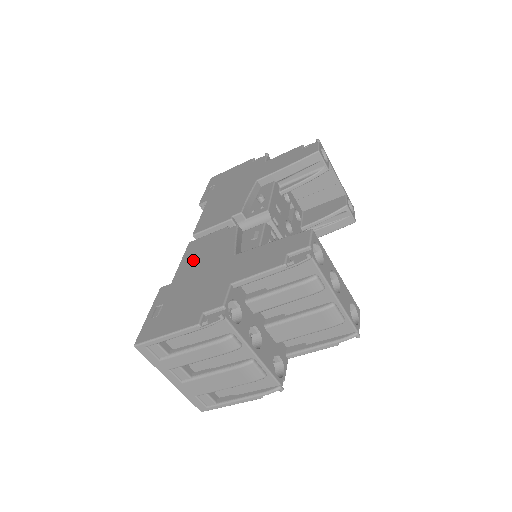
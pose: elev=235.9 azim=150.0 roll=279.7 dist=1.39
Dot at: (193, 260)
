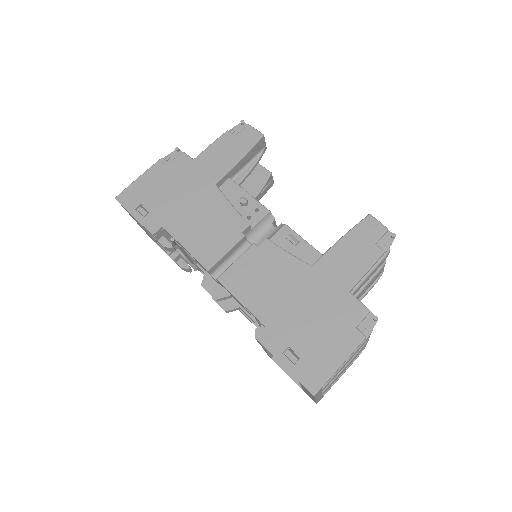
Dot at: (259, 293)
